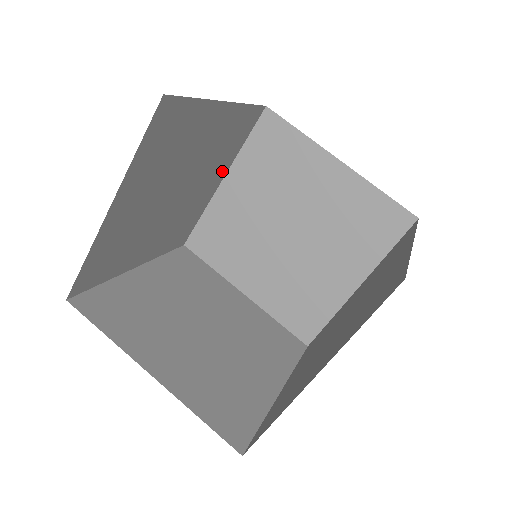
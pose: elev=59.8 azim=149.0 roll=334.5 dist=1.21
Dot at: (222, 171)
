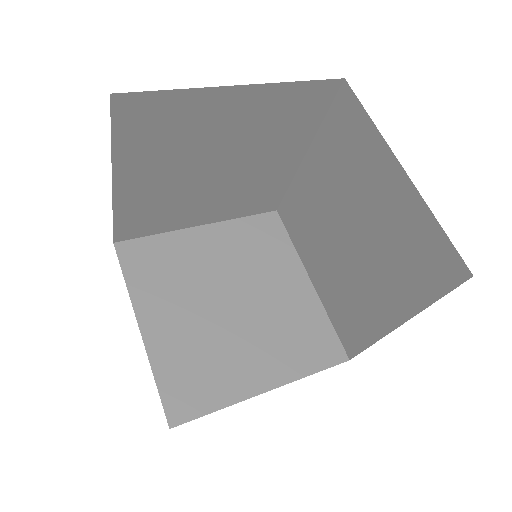
Dot at: occluded
